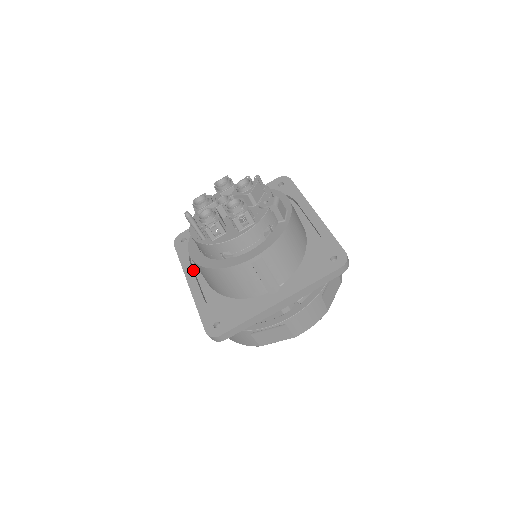
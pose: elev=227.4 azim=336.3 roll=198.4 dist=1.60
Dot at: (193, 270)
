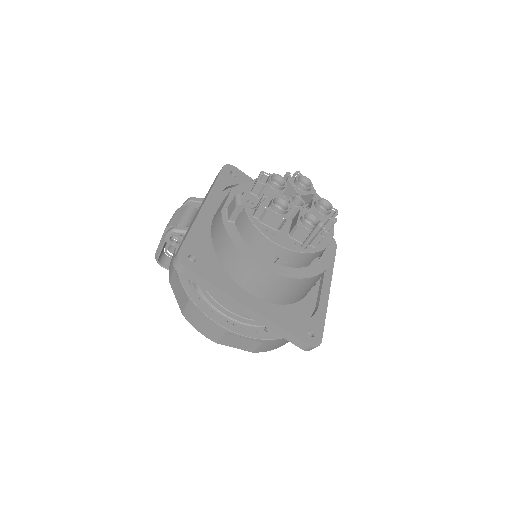
Dot at: (237, 291)
